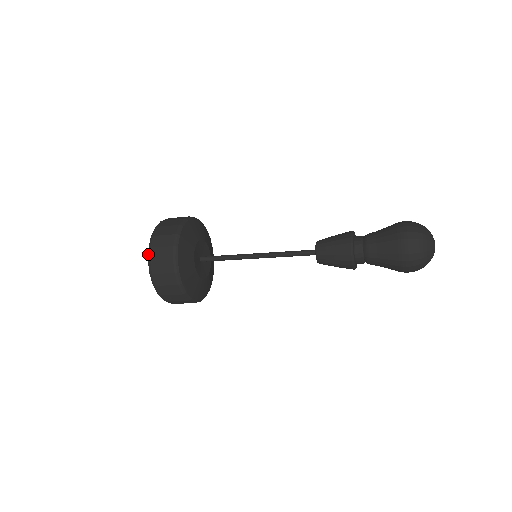
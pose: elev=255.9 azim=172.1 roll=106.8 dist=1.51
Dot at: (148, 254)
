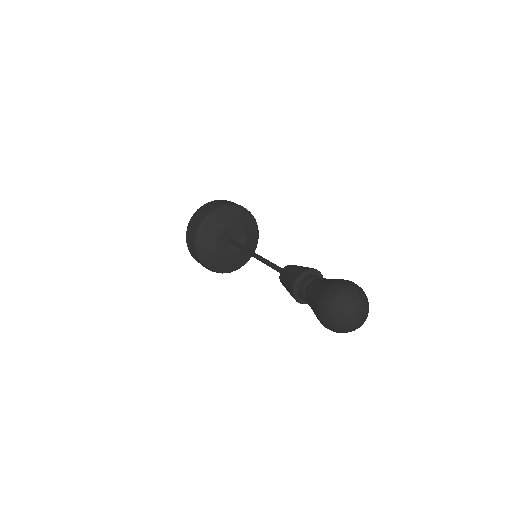
Dot at: (188, 249)
